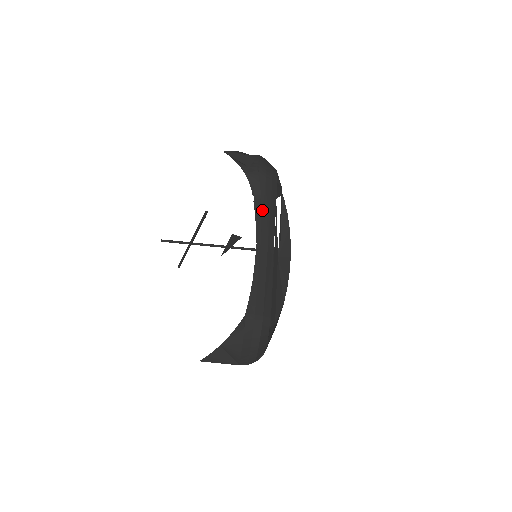
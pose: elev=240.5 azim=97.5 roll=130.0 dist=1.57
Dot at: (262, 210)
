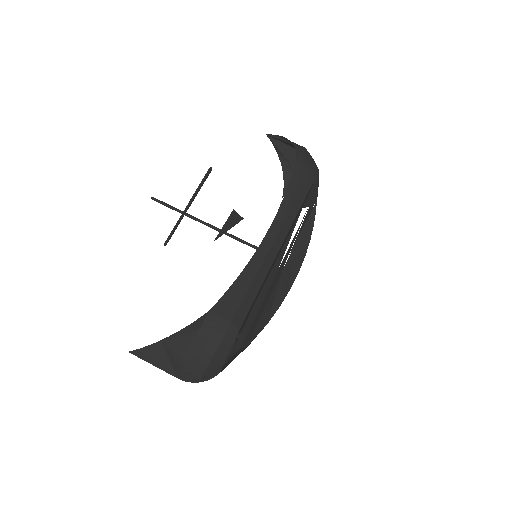
Dot at: (283, 201)
